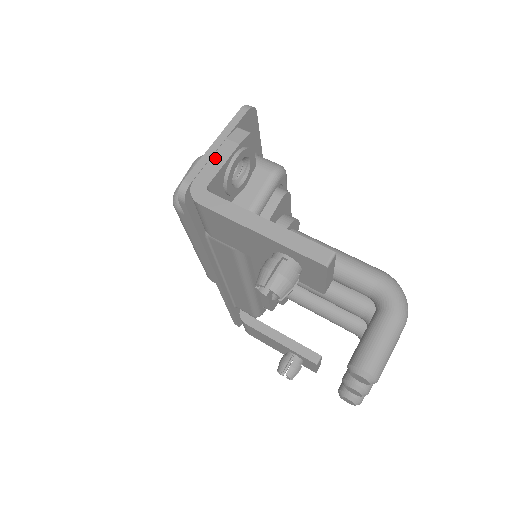
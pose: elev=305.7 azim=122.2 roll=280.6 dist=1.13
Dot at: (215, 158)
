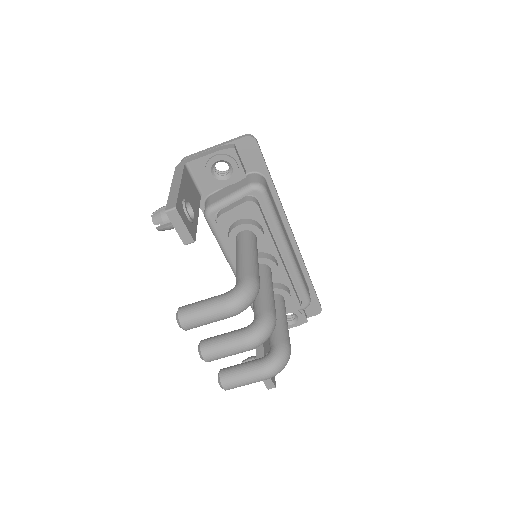
Dot at: (206, 152)
